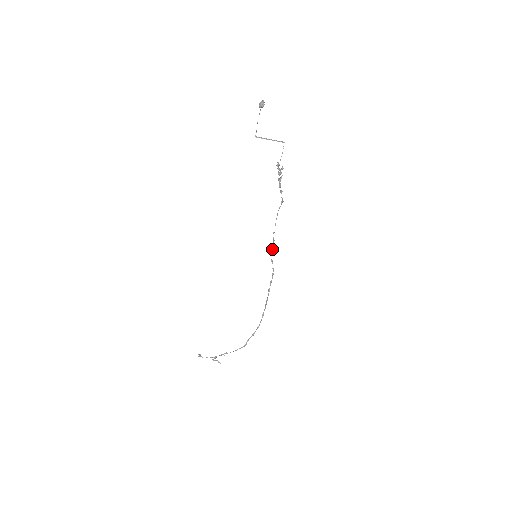
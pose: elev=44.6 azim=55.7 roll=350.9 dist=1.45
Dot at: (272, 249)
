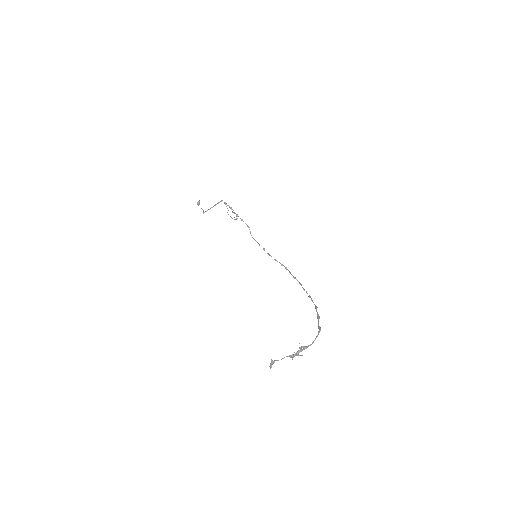
Dot at: (268, 254)
